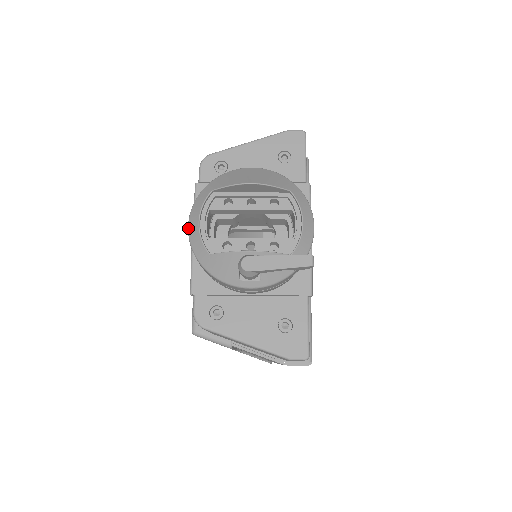
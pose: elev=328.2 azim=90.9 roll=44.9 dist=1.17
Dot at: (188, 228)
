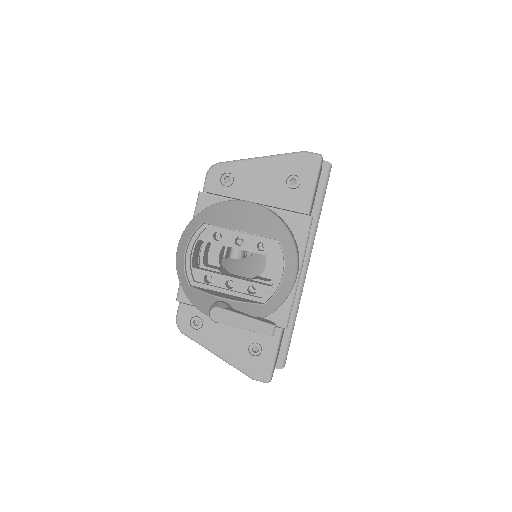
Dot at: occluded
